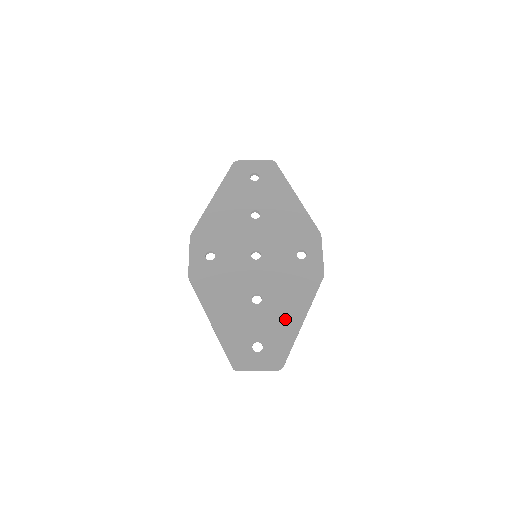
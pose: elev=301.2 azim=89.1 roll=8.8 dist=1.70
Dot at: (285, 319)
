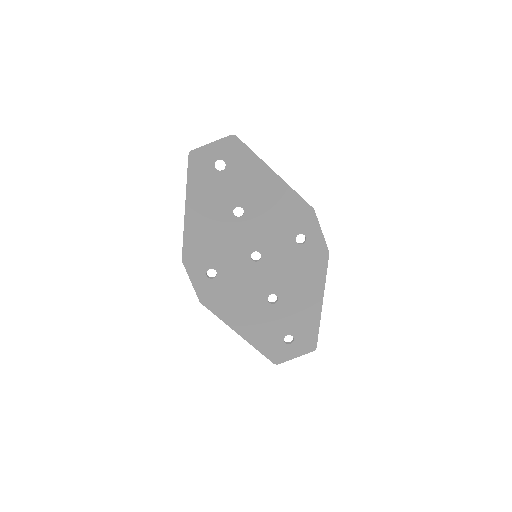
Dot at: (305, 308)
